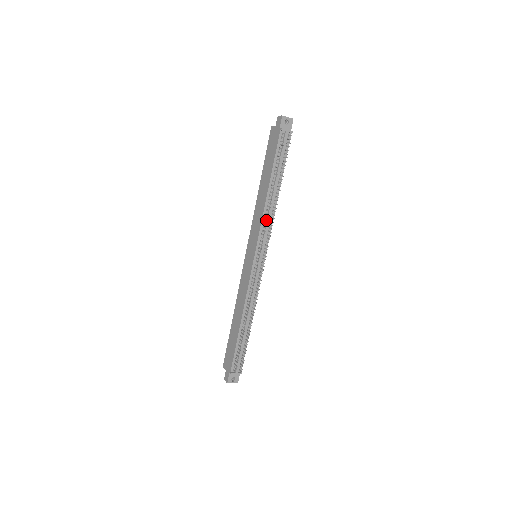
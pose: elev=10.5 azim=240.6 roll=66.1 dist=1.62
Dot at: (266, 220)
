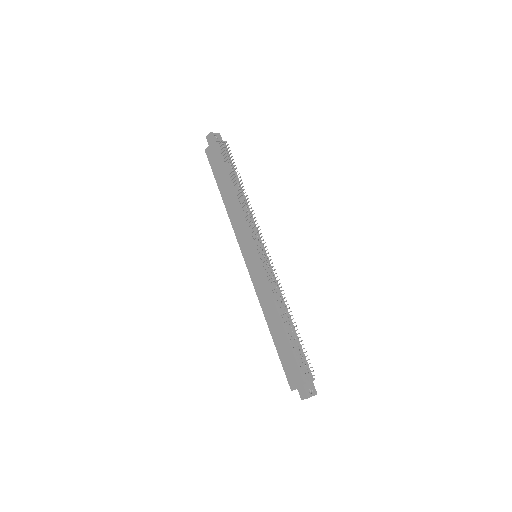
Dot at: (247, 214)
